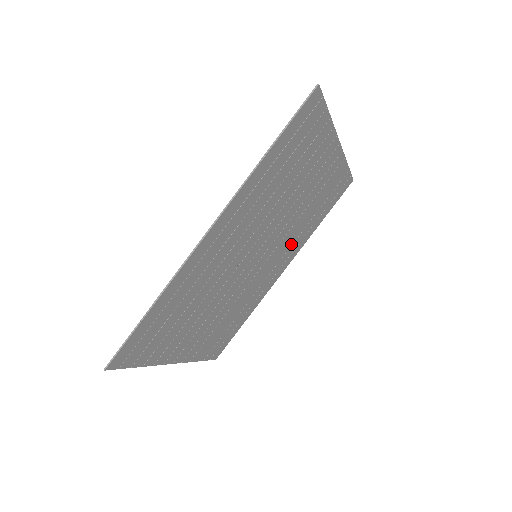
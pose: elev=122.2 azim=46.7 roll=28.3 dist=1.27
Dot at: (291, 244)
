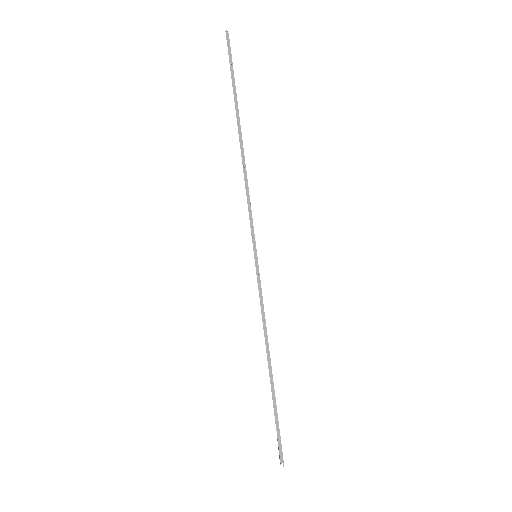
Dot at: occluded
